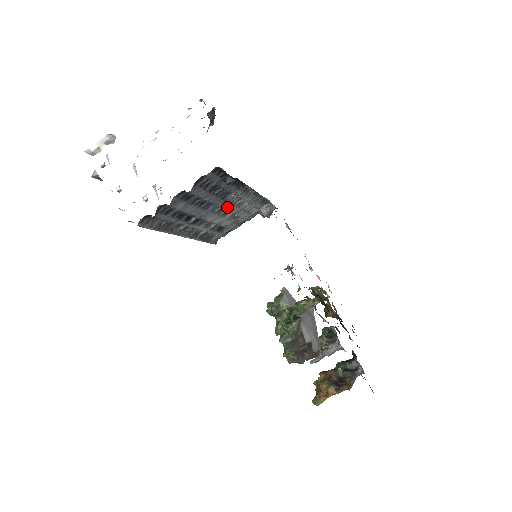
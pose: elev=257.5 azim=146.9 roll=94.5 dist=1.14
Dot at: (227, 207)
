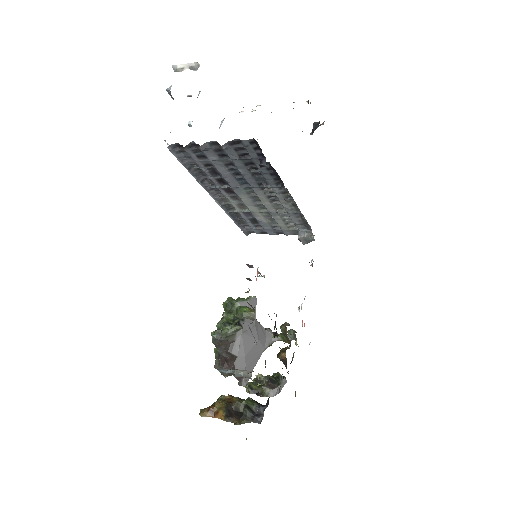
Dot at: (263, 199)
